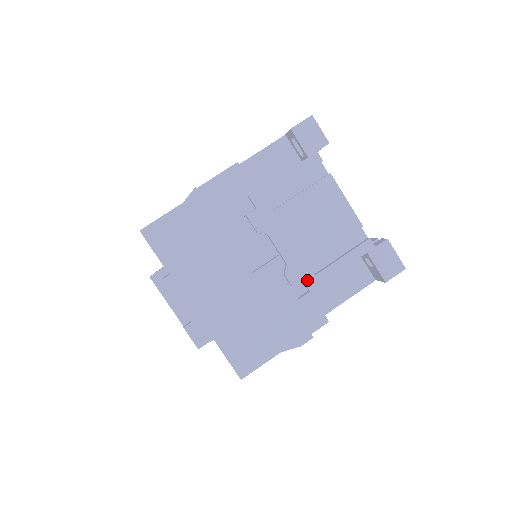
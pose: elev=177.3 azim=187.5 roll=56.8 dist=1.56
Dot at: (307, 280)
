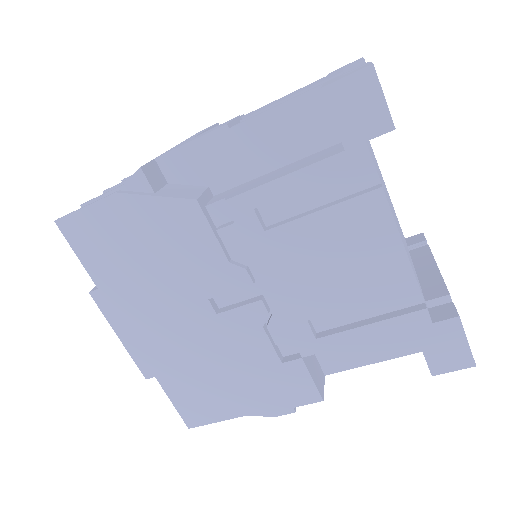
Dot at: (301, 342)
